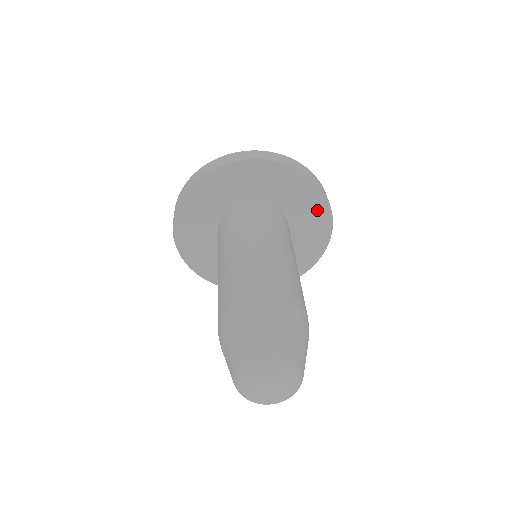
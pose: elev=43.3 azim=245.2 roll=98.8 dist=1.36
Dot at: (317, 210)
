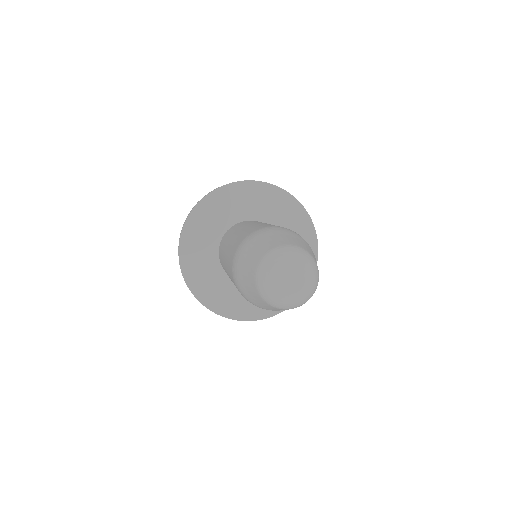
Dot at: occluded
